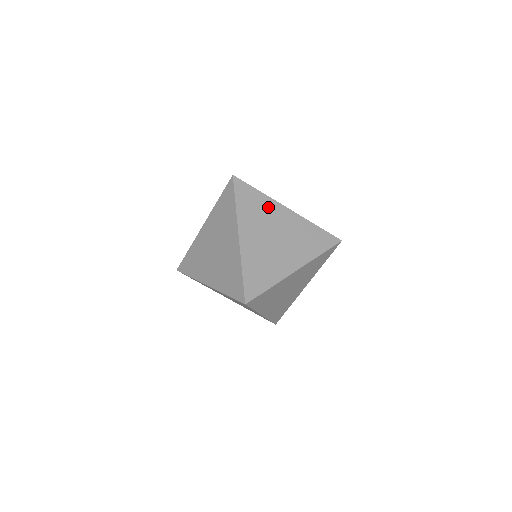
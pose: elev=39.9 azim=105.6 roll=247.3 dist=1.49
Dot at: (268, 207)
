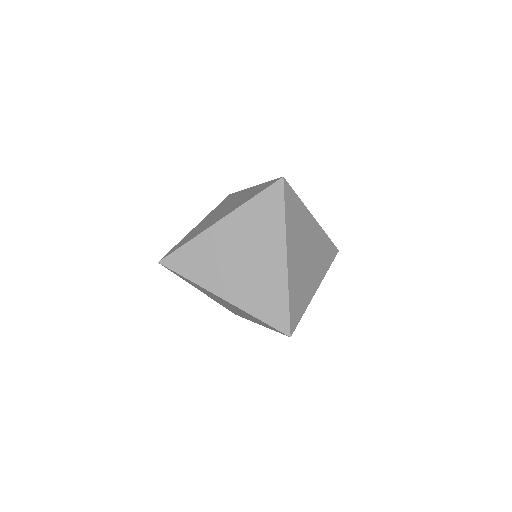
Dot at: (304, 218)
